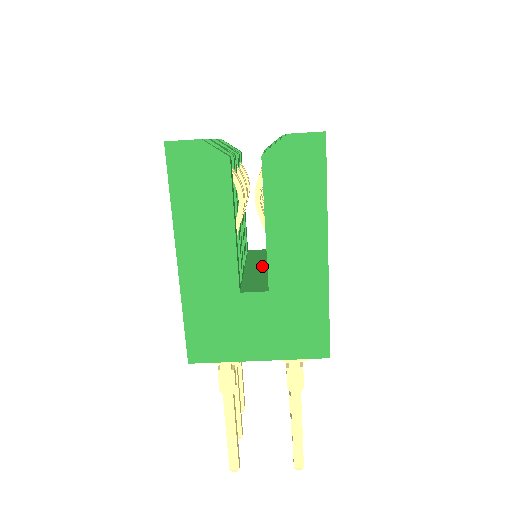
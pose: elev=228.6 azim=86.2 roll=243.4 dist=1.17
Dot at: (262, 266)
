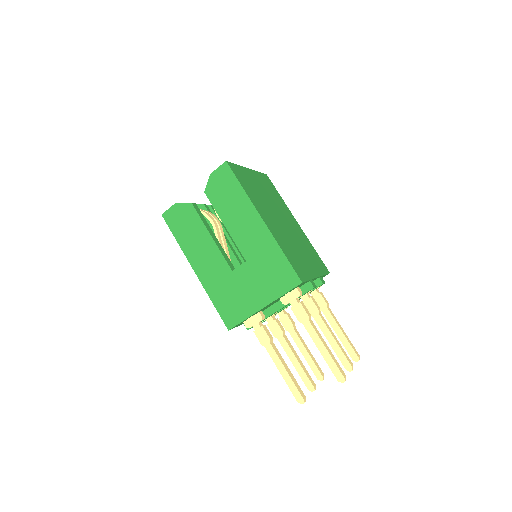
Dot at: occluded
